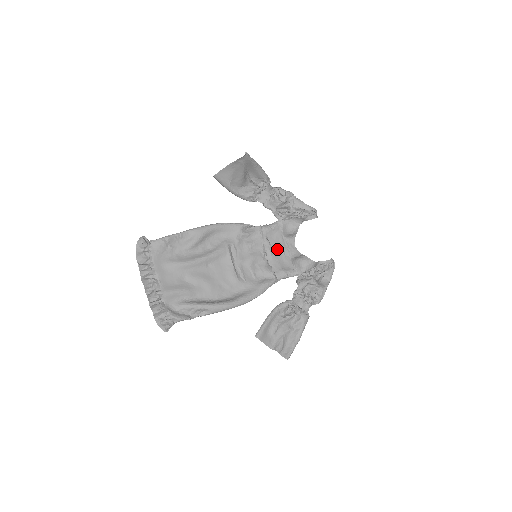
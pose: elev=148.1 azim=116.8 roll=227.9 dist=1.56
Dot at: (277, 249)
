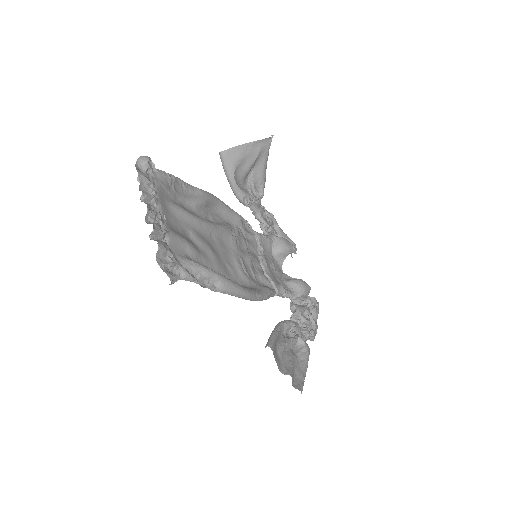
Dot at: (270, 263)
